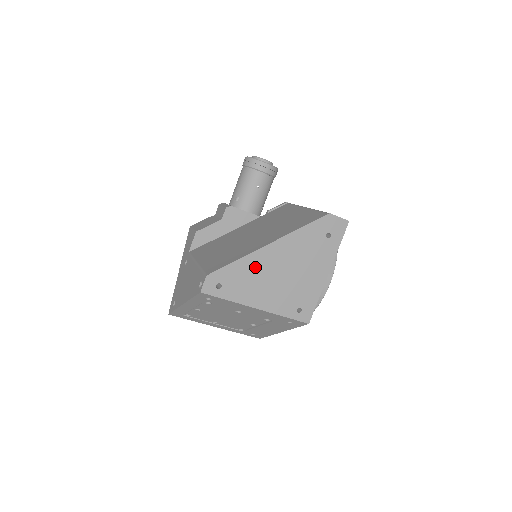
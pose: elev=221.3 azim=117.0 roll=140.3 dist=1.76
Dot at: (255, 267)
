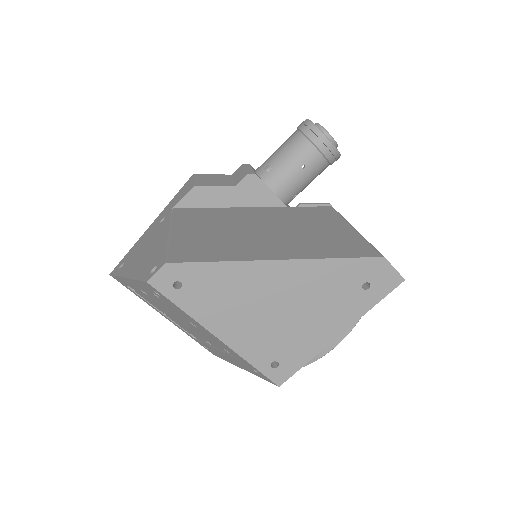
Dot at: (242, 282)
